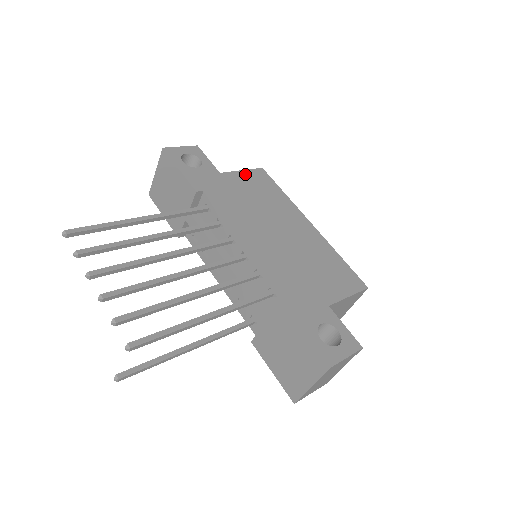
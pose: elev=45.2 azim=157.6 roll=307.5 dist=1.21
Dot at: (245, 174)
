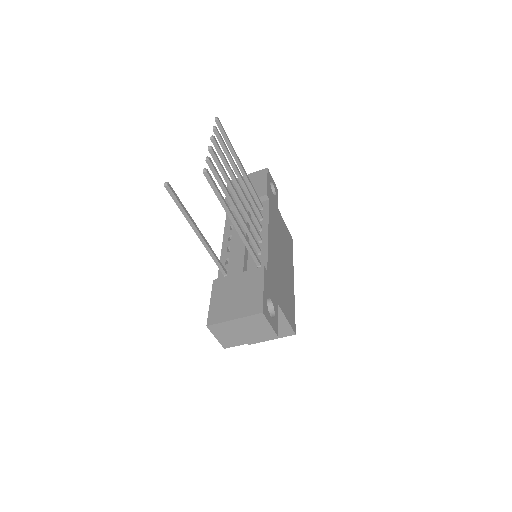
Dot at: (286, 227)
